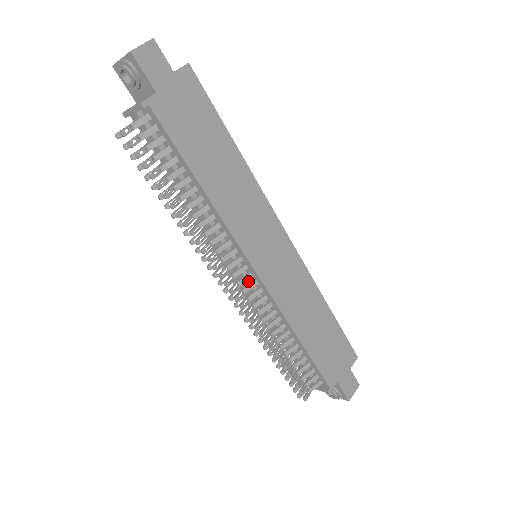
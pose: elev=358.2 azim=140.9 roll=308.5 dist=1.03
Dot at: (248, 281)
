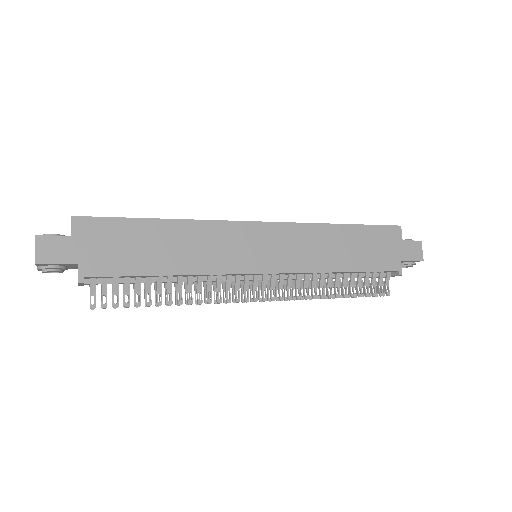
Dot at: (268, 279)
